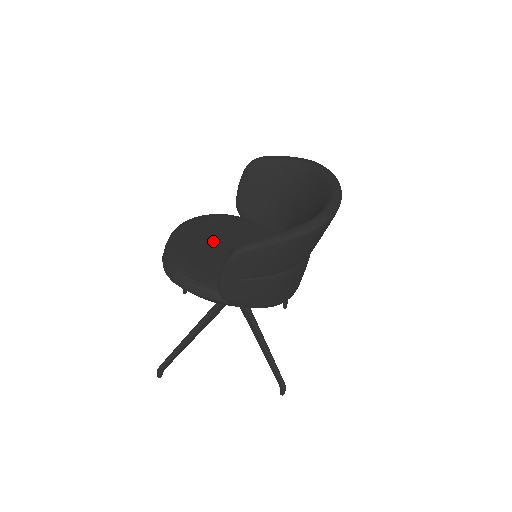
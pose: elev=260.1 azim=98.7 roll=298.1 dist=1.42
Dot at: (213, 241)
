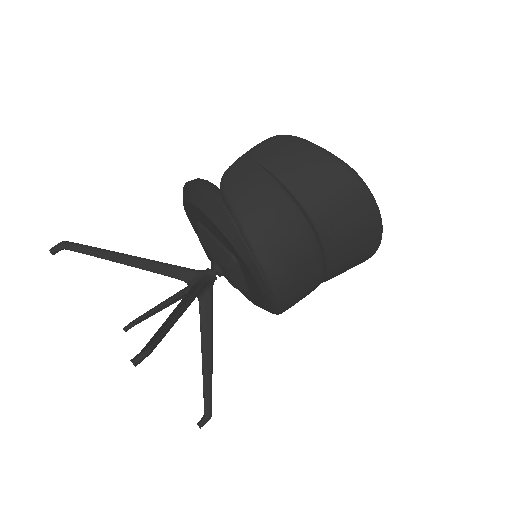
Dot at: occluded
